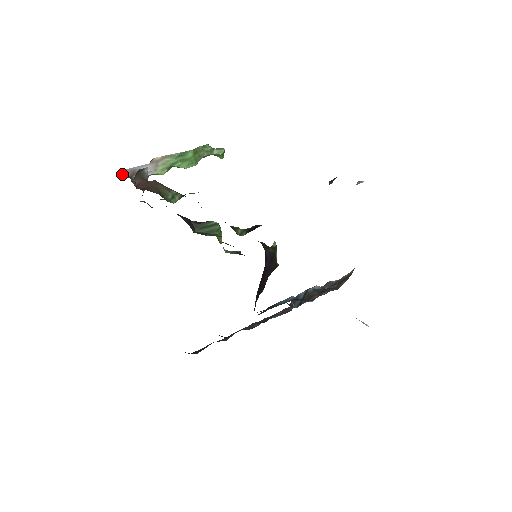
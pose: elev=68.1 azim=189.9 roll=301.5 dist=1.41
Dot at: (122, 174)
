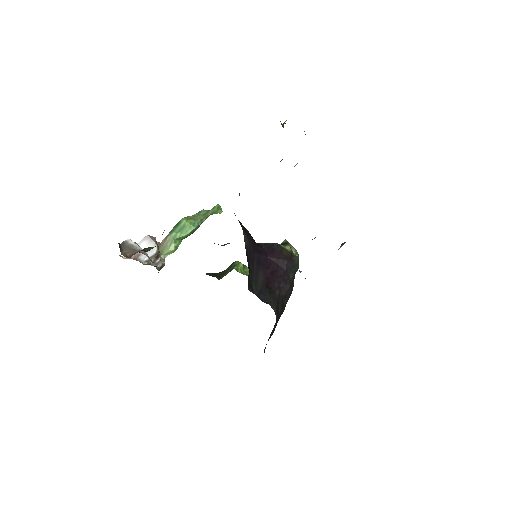
Dot at: occluded
